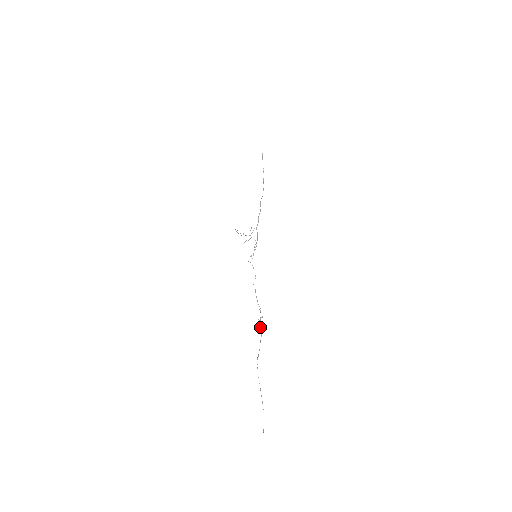
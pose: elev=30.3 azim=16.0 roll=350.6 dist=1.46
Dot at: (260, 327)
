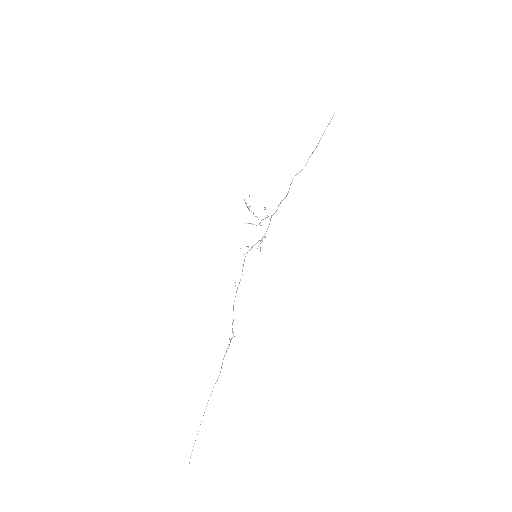
Dot at: occluded
